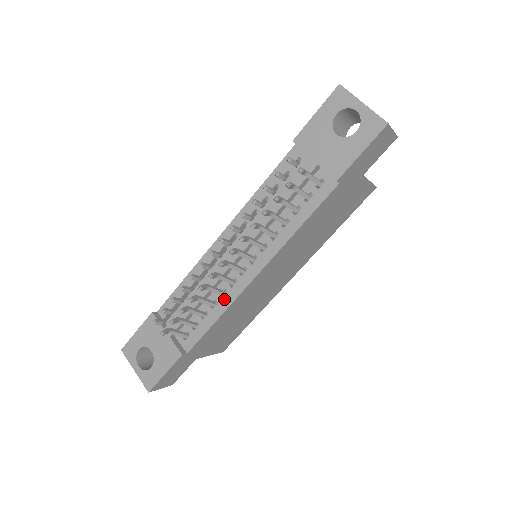
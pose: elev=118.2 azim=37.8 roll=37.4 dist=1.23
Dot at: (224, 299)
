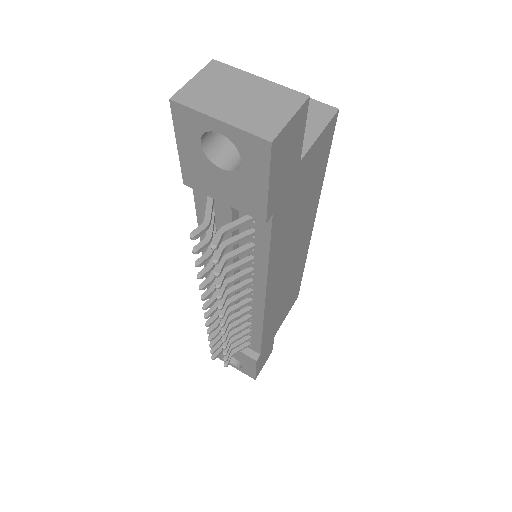
Dot at: (254, 321)
